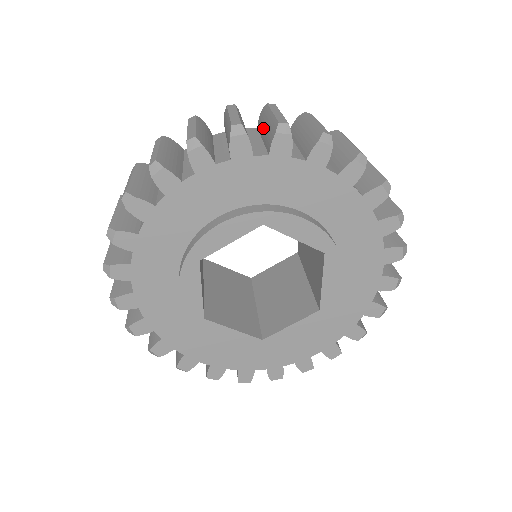
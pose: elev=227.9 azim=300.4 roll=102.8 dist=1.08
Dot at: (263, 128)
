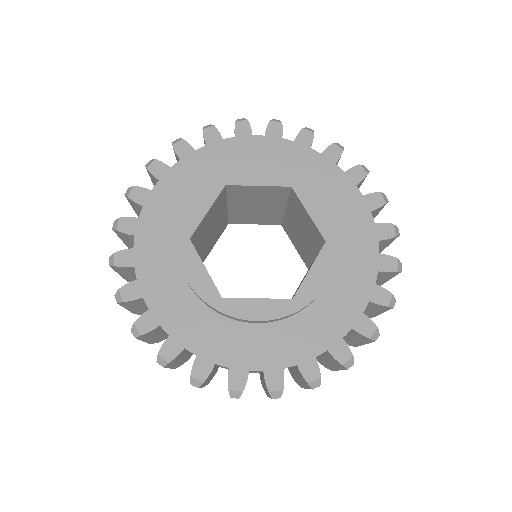
Dot at: occluded
